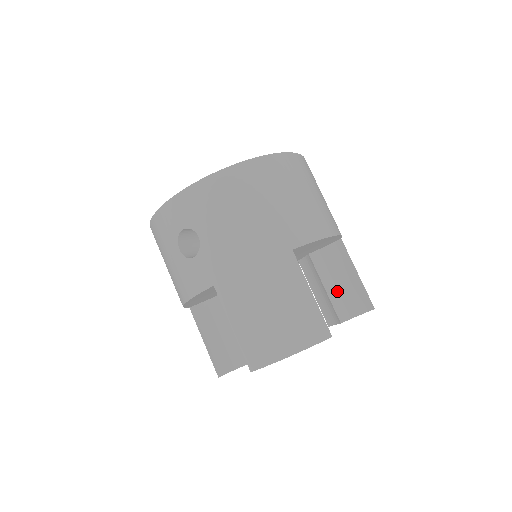
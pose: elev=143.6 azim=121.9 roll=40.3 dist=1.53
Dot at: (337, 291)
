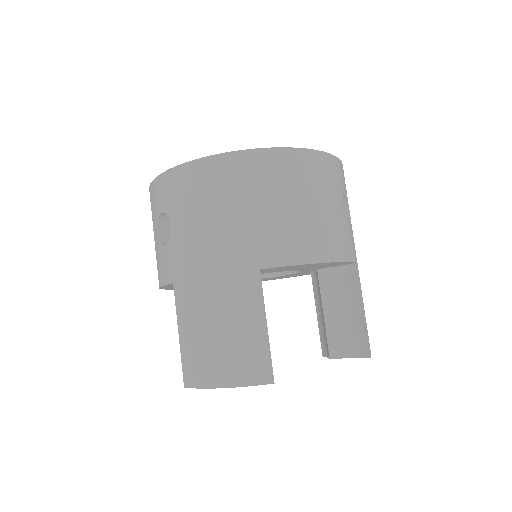
Dot at: (336, 321)
